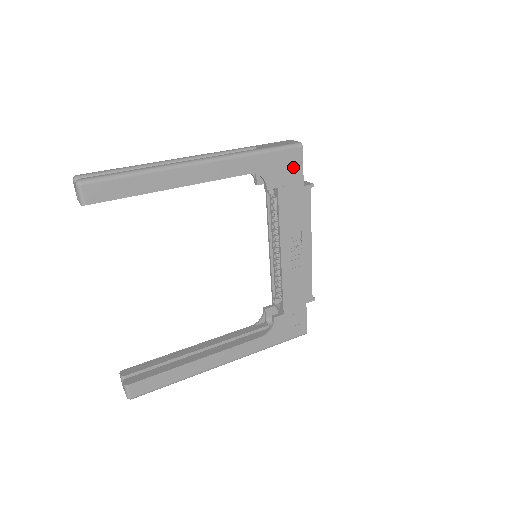
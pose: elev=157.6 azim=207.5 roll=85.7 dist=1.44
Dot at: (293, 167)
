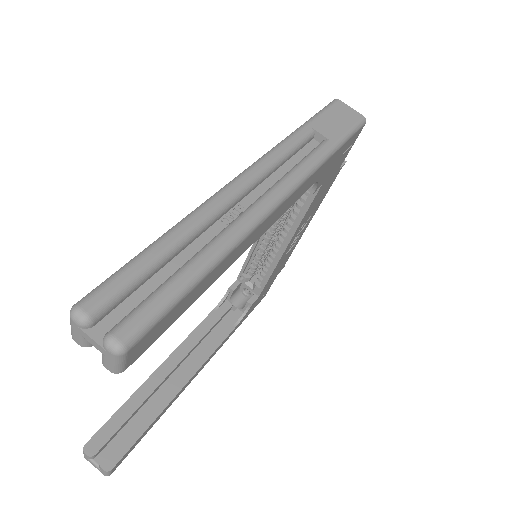
Dot at: (345, 153)
